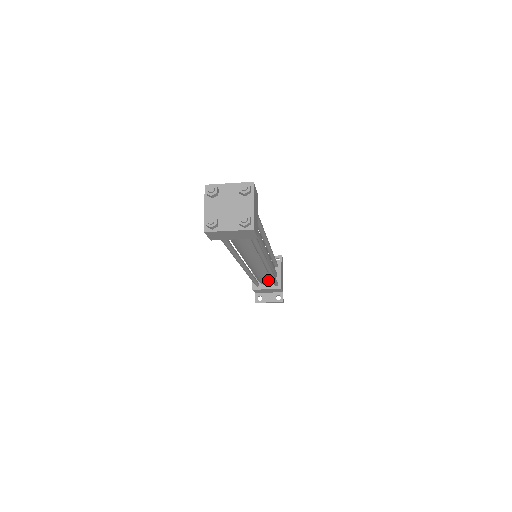
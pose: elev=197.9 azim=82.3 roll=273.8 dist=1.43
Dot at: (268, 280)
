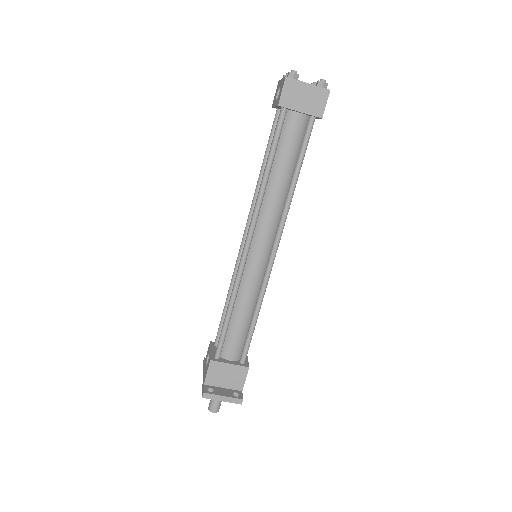
Dot at: (241, 337)
